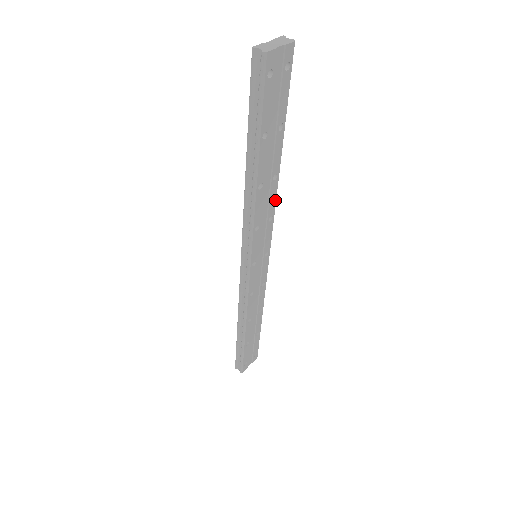
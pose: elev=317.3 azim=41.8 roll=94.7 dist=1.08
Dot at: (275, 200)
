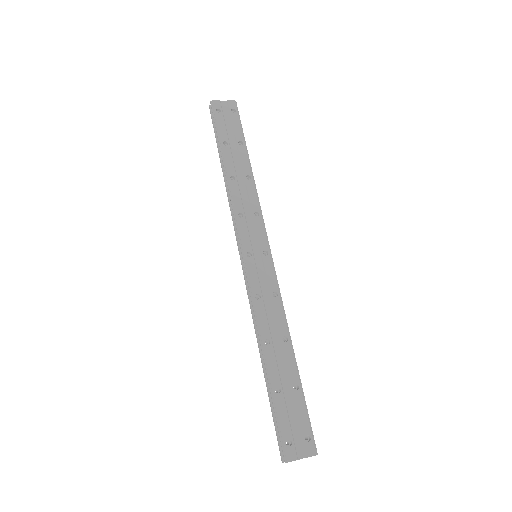
Dot at: (257, 199)
